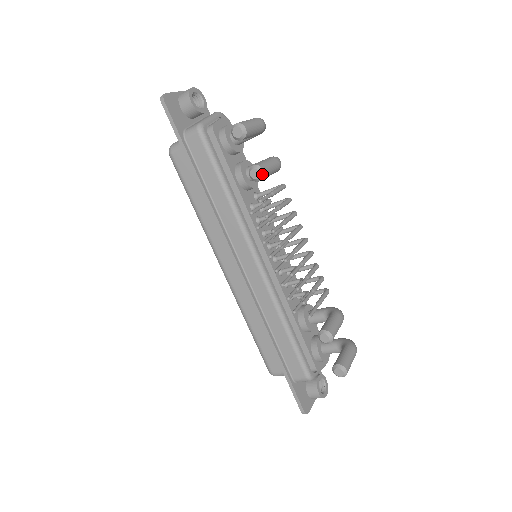
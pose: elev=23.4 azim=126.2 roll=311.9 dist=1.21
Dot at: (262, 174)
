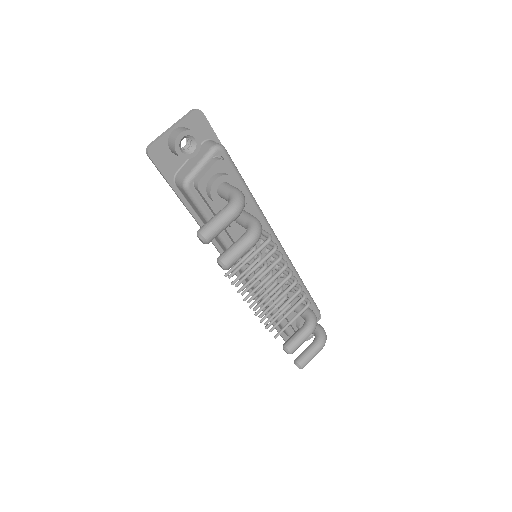
Dot at: (226, 269)
